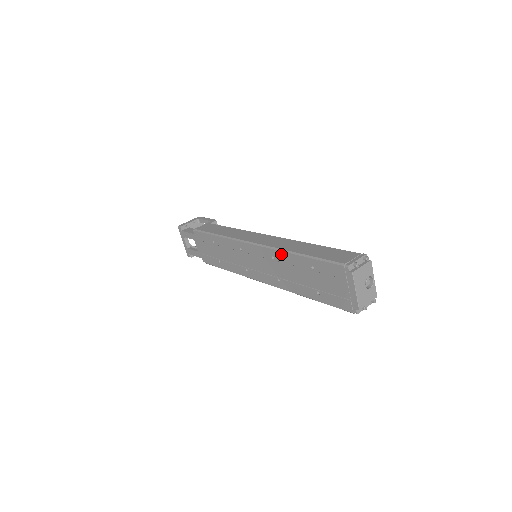
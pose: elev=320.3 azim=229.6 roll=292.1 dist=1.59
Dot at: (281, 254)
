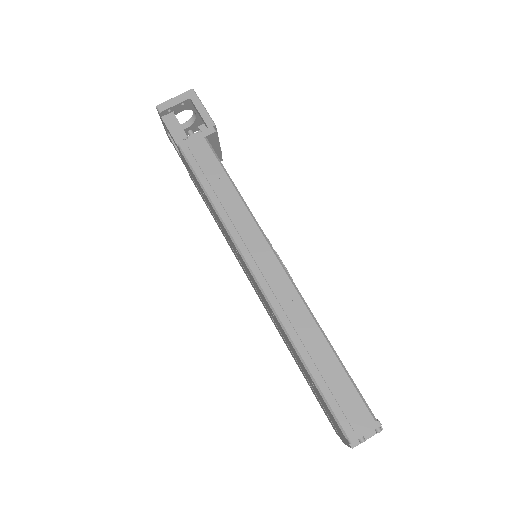
Dot at: (283, 331)
